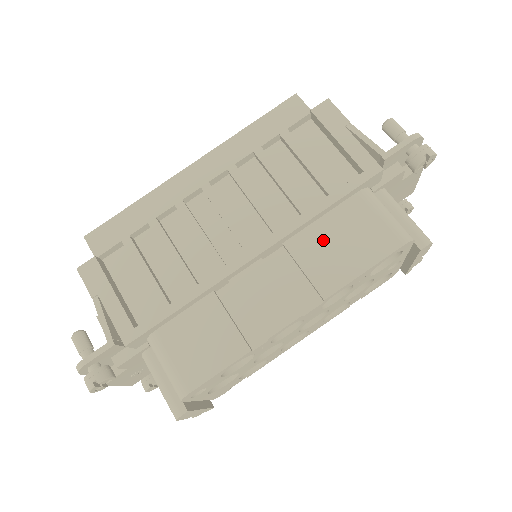
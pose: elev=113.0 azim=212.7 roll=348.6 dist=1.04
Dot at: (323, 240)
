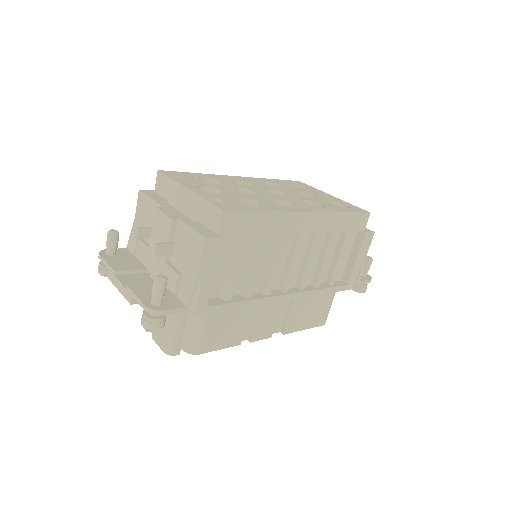
Dot at: (308, 304)
